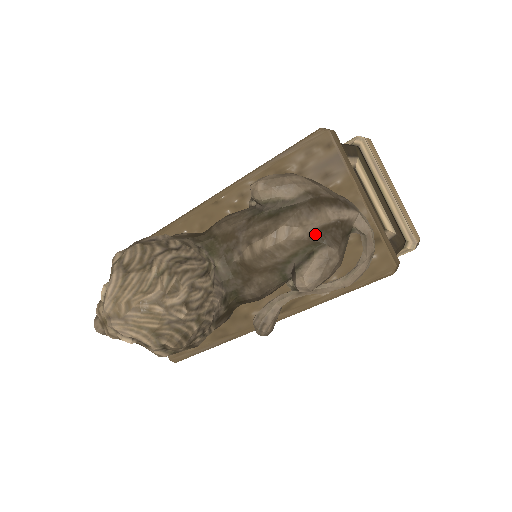
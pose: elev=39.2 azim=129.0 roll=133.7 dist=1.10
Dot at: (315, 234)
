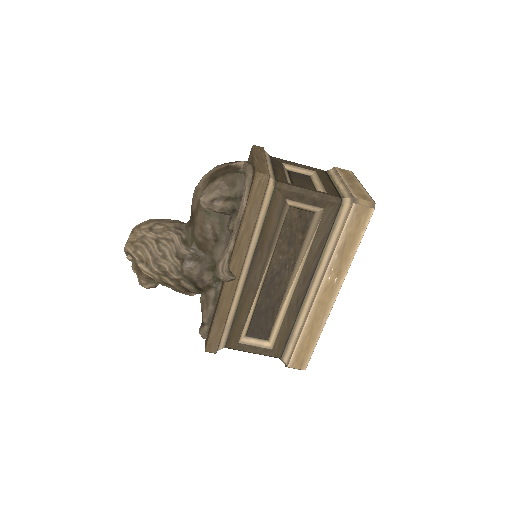
Dot at: (213, 175)
